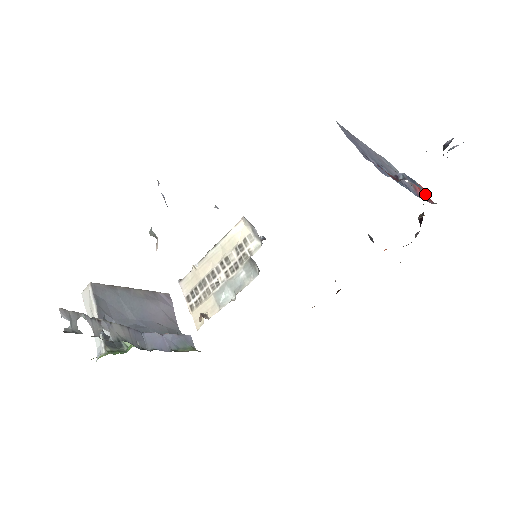
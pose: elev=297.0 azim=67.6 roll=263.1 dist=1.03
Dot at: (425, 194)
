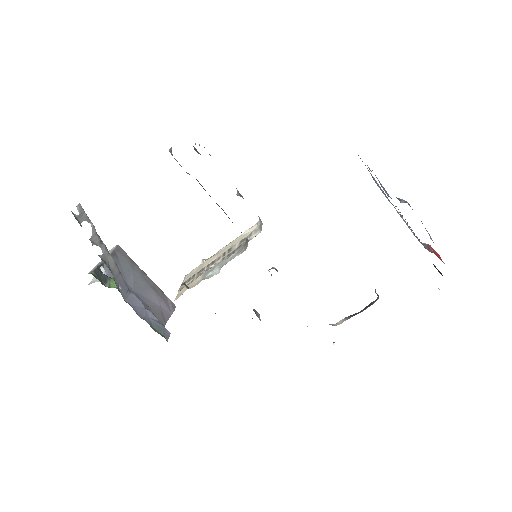
Dot at: occluded
